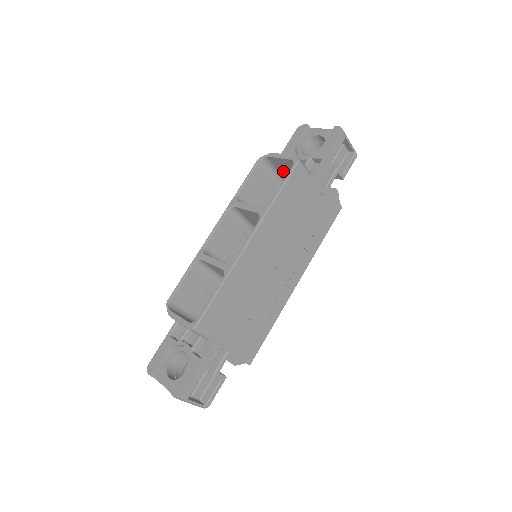
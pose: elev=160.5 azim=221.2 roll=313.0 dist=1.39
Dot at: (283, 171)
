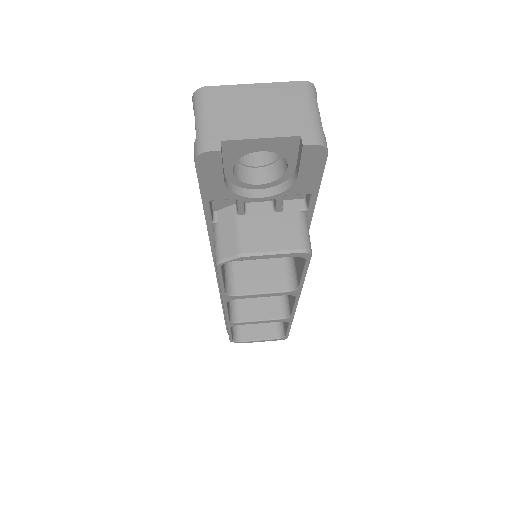
Dot at: occluded
